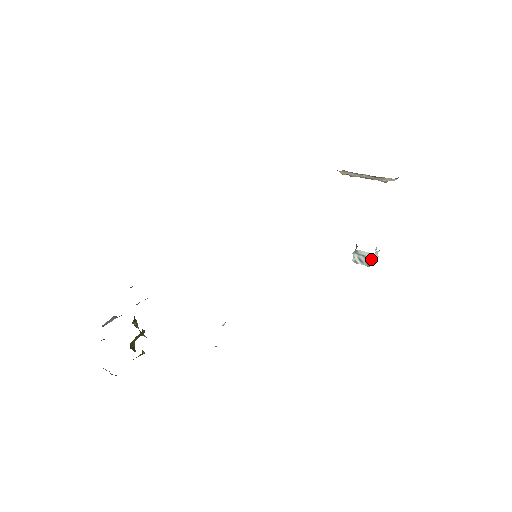
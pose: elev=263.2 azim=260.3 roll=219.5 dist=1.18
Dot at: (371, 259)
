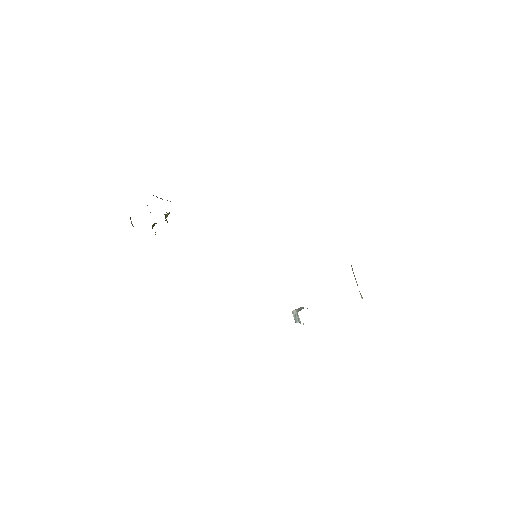
Dot at: (299, 322)
